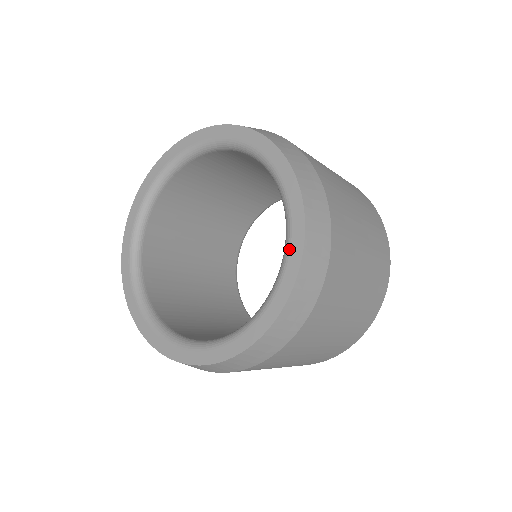
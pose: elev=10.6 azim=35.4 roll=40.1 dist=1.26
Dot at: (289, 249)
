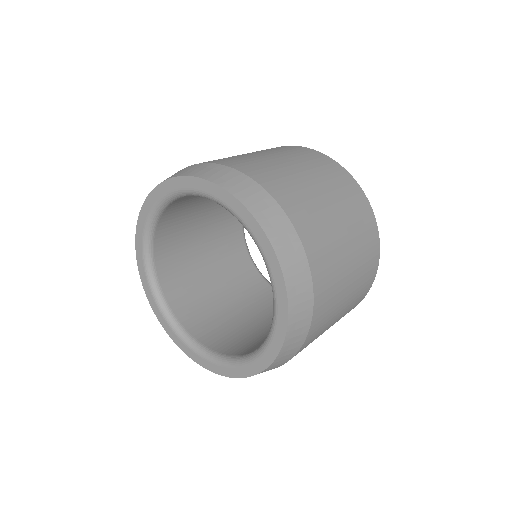
Dot at: (276, 295)
